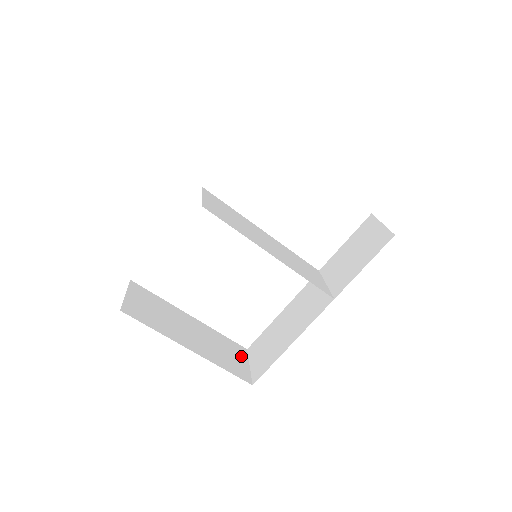
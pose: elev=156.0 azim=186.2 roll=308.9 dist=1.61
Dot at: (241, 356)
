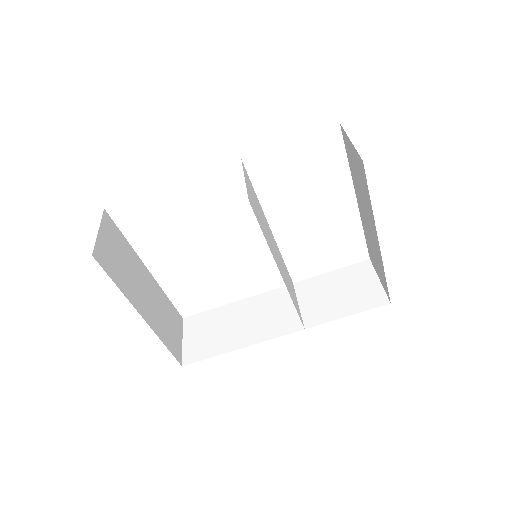
Dot at: (178, 327)
